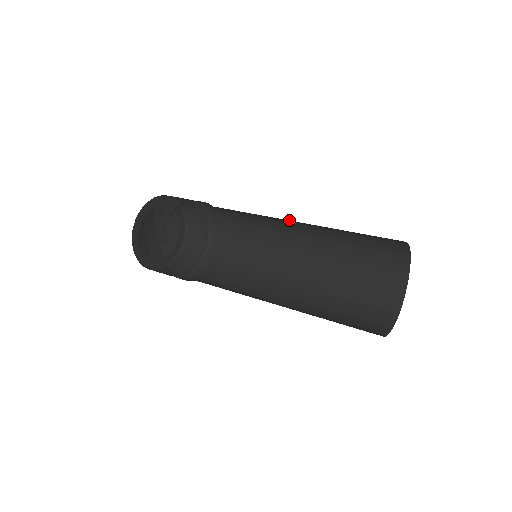
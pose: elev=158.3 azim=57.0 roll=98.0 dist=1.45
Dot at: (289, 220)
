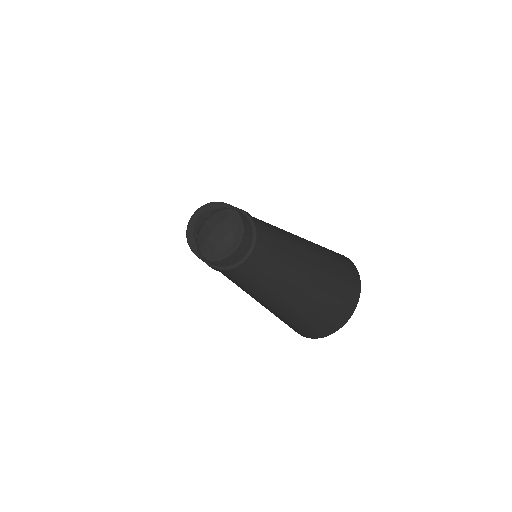
Dot at: (298, 248)
